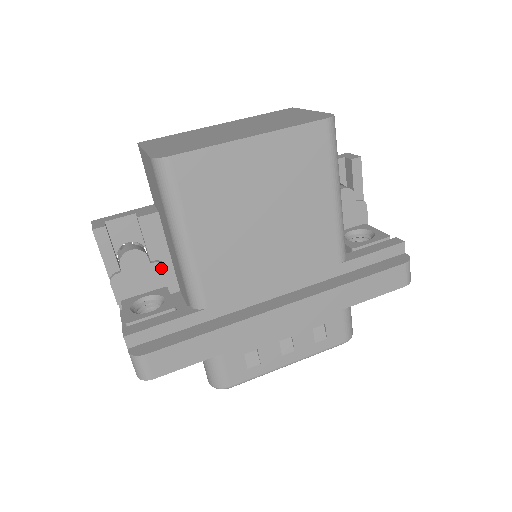
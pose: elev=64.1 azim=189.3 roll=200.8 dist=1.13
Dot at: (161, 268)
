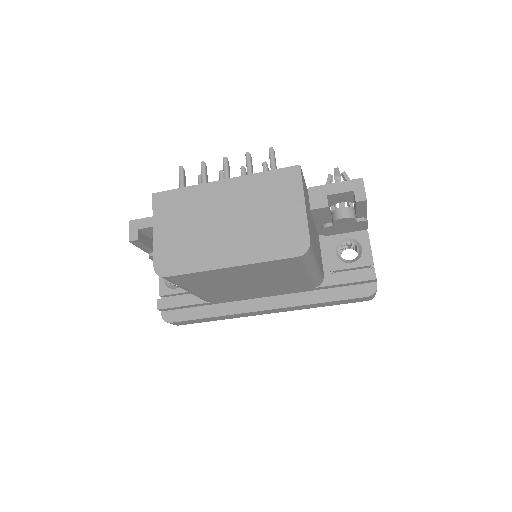
Dot at: occluded
